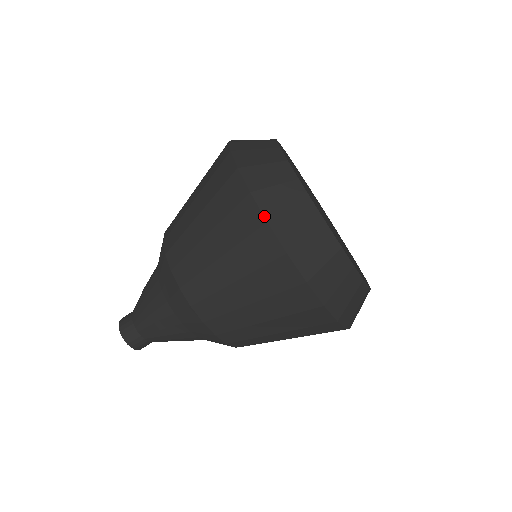
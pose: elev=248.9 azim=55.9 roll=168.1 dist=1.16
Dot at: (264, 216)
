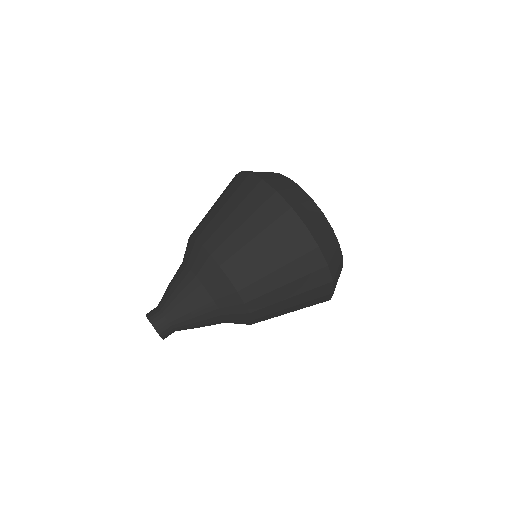
Dot at: (260, 178)
